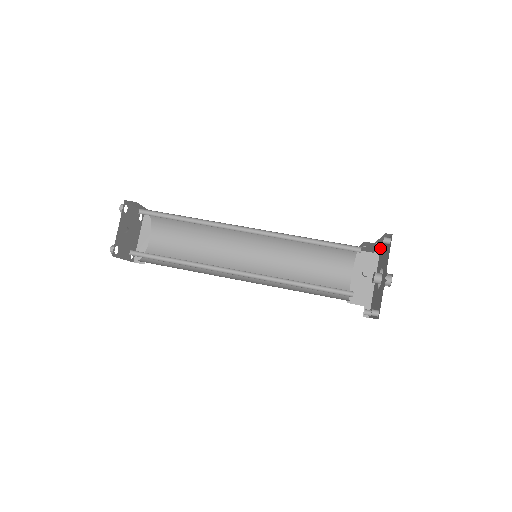
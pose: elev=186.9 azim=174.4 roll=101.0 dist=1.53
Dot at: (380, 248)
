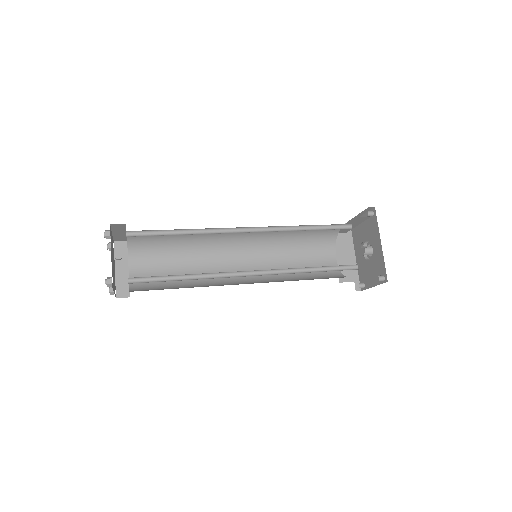
Dot at: occluded
